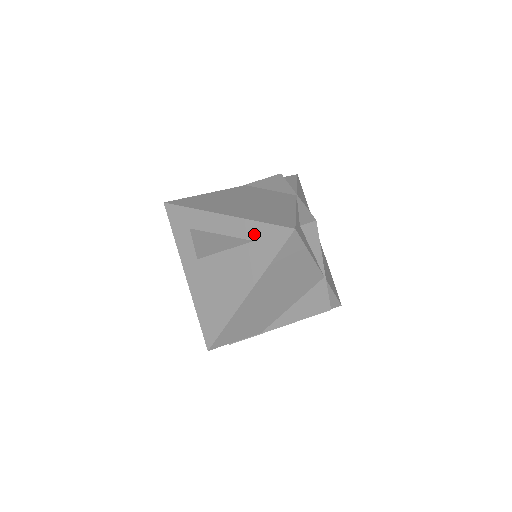
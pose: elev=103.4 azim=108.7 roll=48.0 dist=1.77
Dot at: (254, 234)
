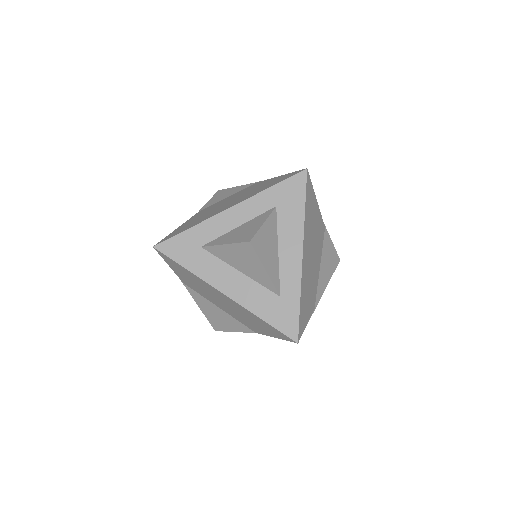
Dot at: (273, 200)
